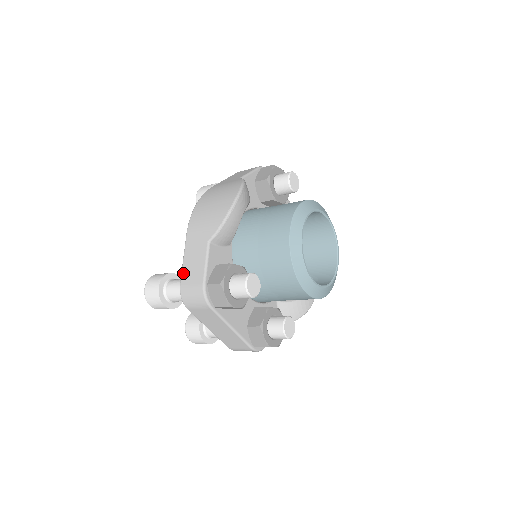
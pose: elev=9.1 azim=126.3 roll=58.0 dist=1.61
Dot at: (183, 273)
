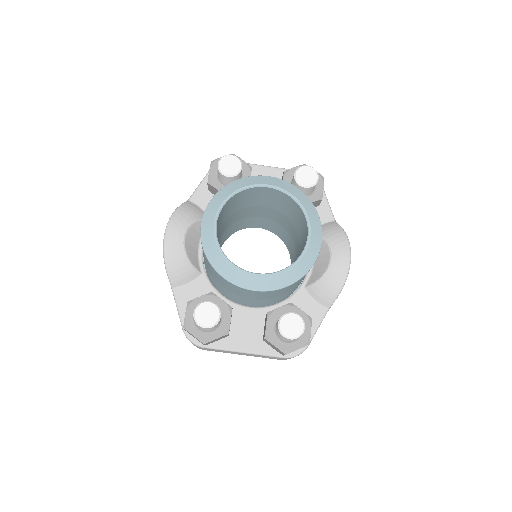
Dot at: occluded
